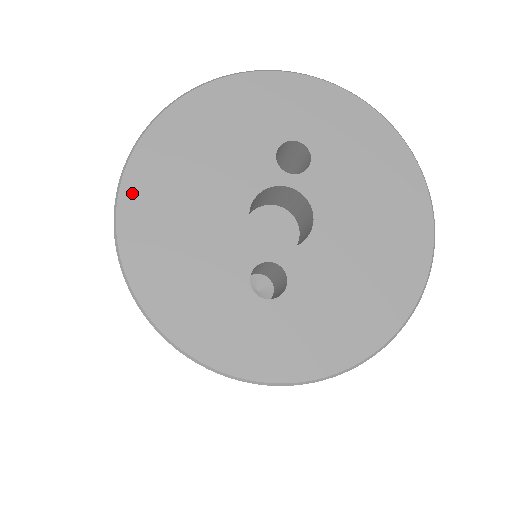
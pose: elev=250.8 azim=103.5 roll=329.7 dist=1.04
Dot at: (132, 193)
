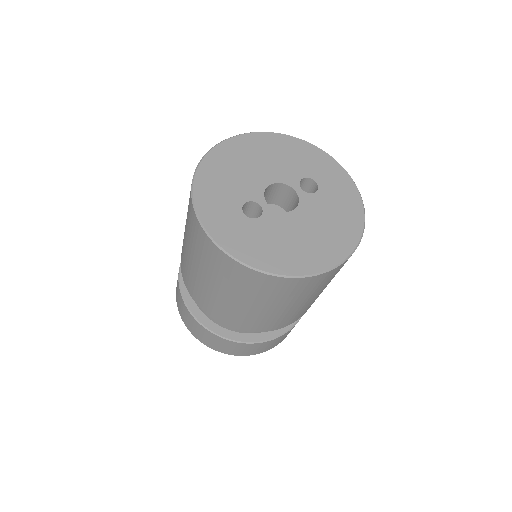
Dot at: (233, 142)
